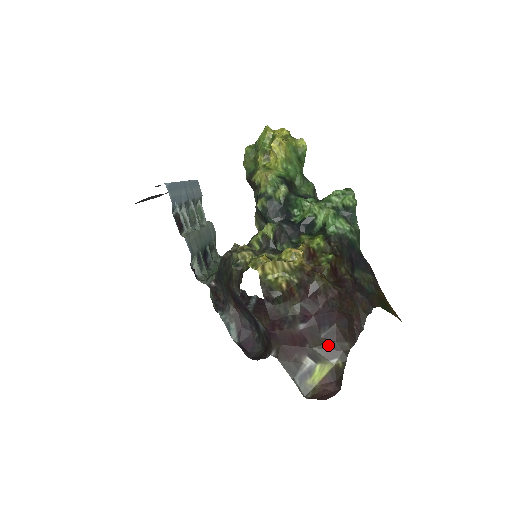
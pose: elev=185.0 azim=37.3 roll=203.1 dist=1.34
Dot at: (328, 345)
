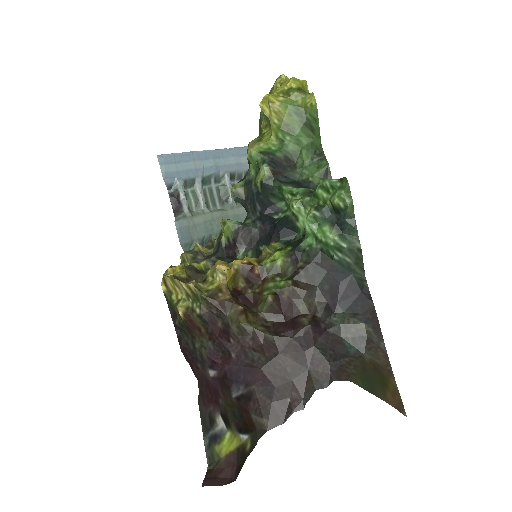
Dot at: (241, 412)
